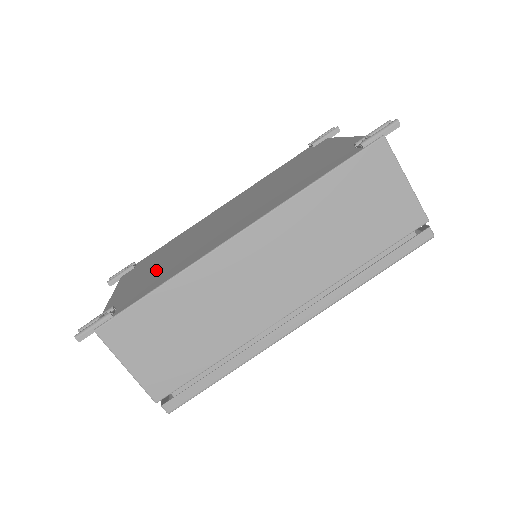
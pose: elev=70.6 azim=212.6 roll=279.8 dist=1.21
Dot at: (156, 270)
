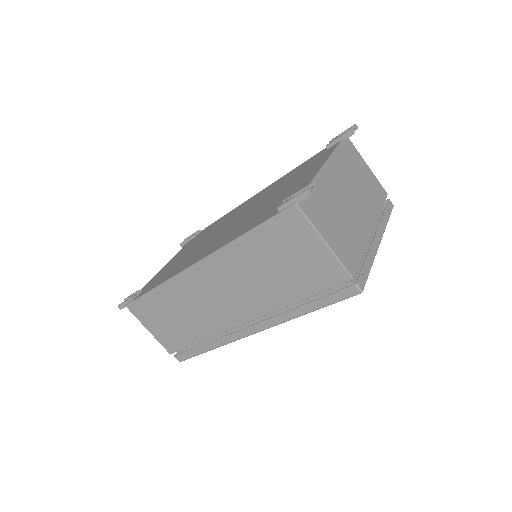
Dot at: (178, 261)
